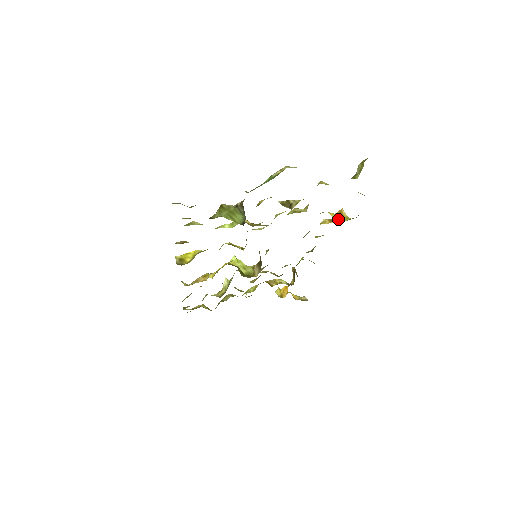
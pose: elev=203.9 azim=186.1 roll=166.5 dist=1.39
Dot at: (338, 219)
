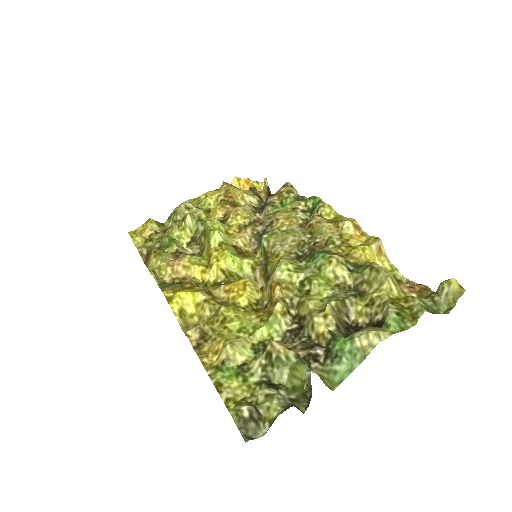
Dot at: (376, 261)
